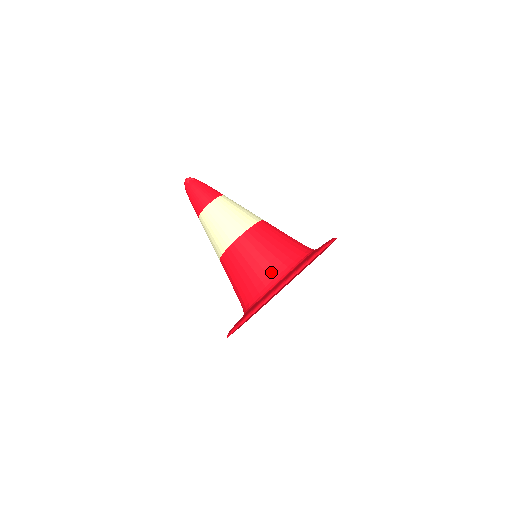
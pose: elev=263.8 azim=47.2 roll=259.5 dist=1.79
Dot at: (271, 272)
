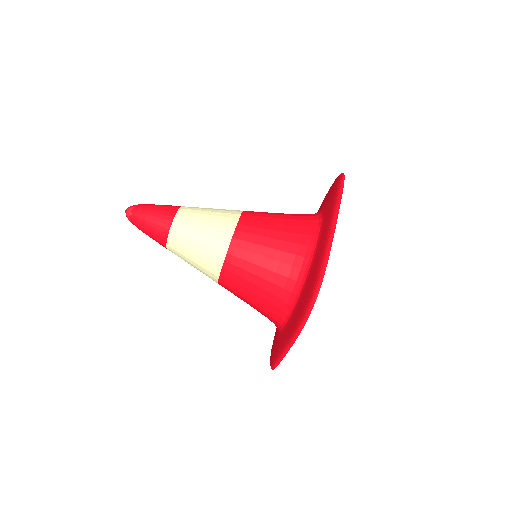
Dot at: (274, 310)
